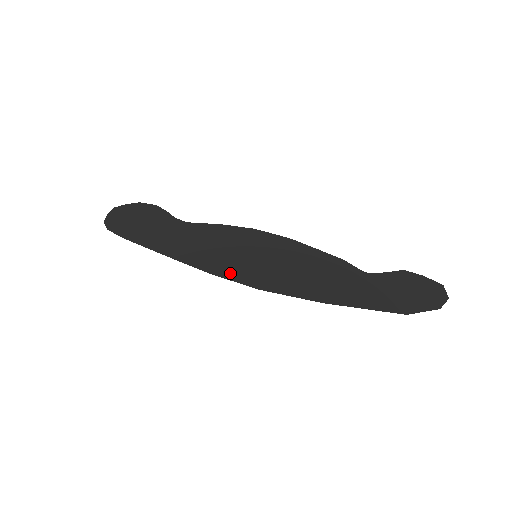
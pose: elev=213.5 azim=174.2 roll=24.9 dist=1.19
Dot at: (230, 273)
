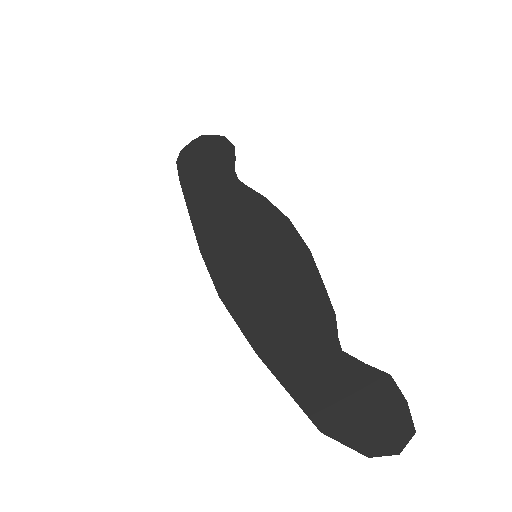
Dot at: (216, 264)
